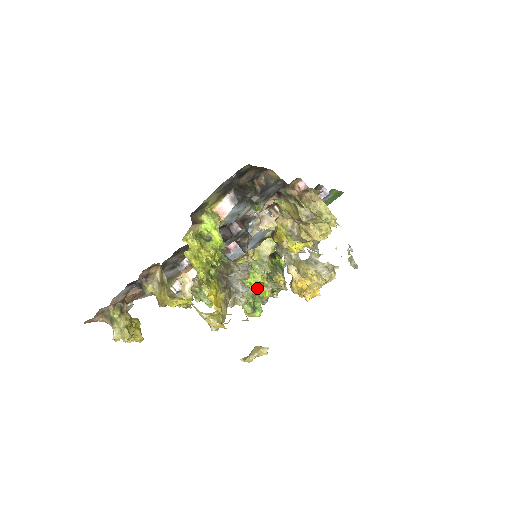
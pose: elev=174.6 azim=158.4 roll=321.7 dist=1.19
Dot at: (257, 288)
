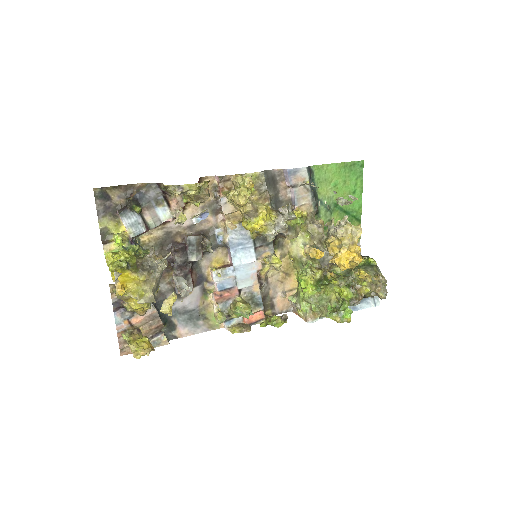
Dot at: (313, 289)
